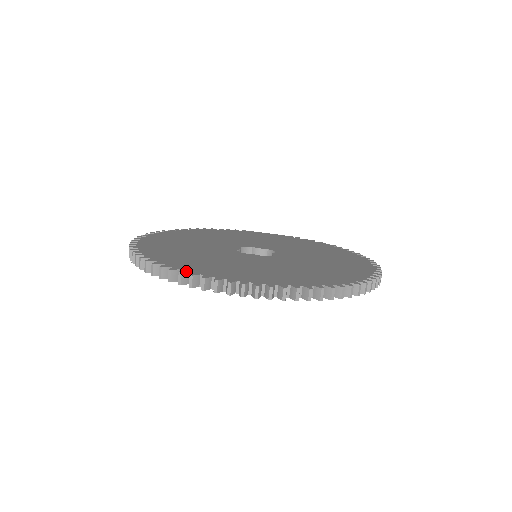
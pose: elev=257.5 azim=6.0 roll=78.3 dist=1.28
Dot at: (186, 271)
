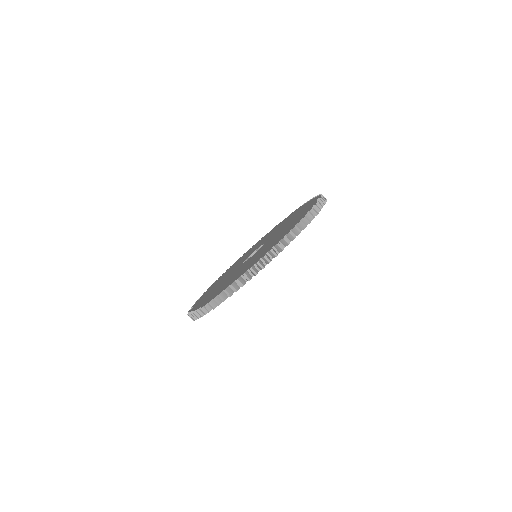
Dot at: occluded
